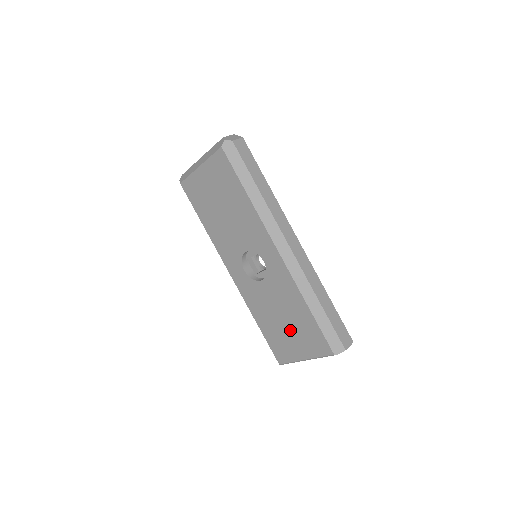
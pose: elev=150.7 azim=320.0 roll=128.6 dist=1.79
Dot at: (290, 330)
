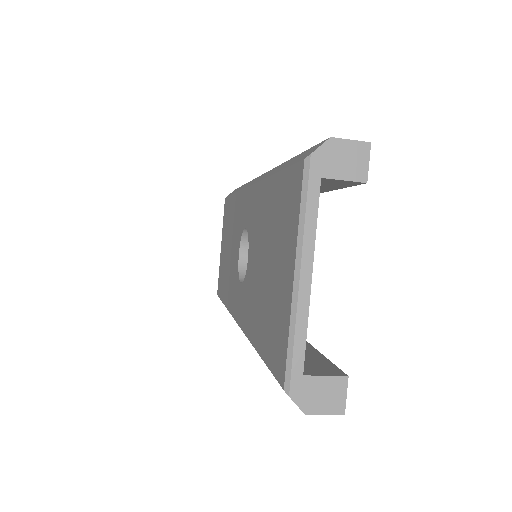
Dot at: (272, 262)
